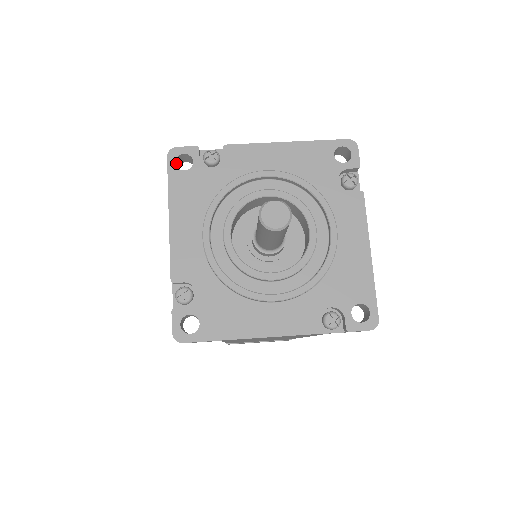
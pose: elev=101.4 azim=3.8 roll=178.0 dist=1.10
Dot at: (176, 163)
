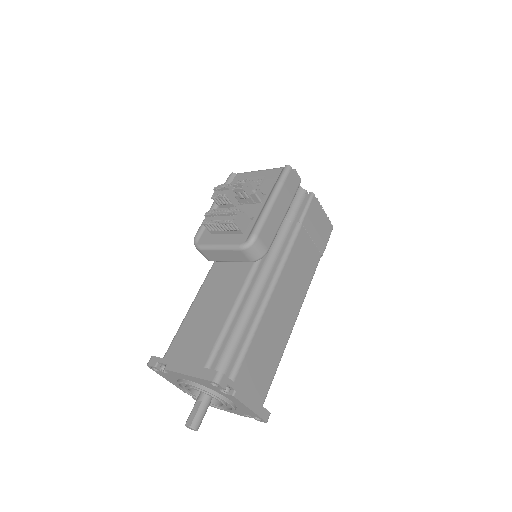
Dot at: occluded
